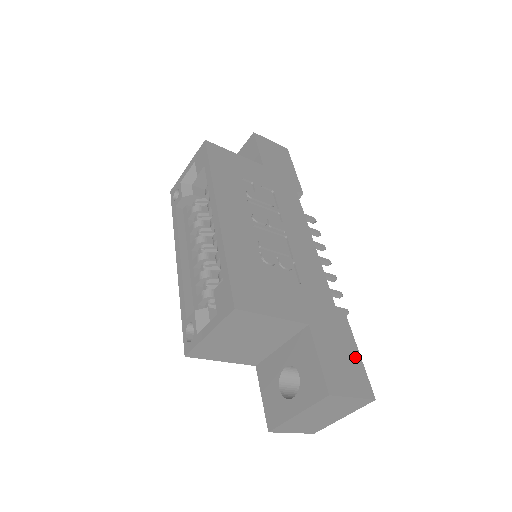
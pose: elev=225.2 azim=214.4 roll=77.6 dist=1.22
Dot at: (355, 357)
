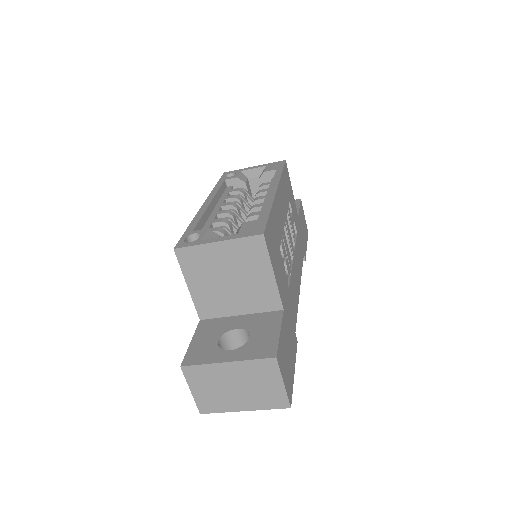
Dot at: (292, 368)
